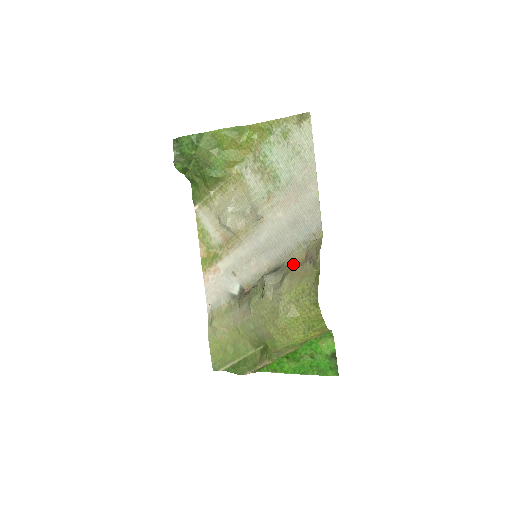
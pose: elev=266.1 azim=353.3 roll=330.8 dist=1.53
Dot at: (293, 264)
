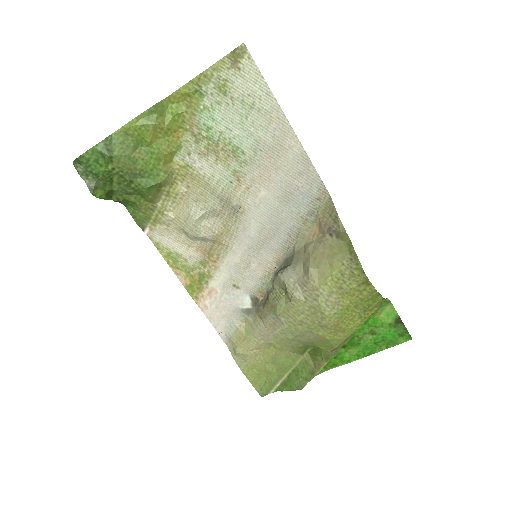
Dot at: (307, 245)
